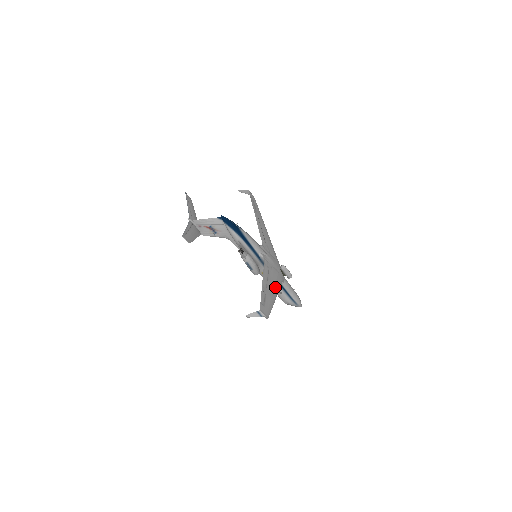
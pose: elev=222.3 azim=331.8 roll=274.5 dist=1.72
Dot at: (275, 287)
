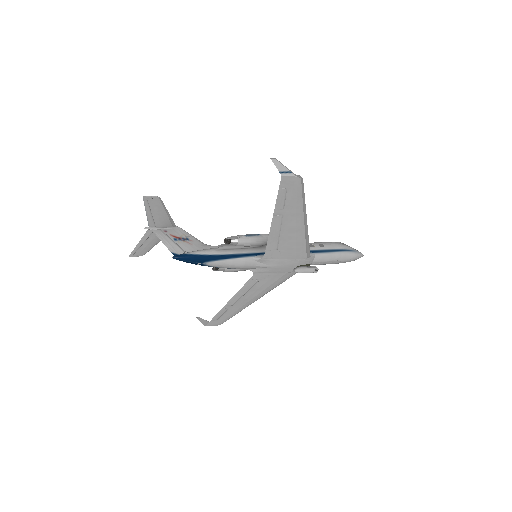
Dot at: (262, 292)
